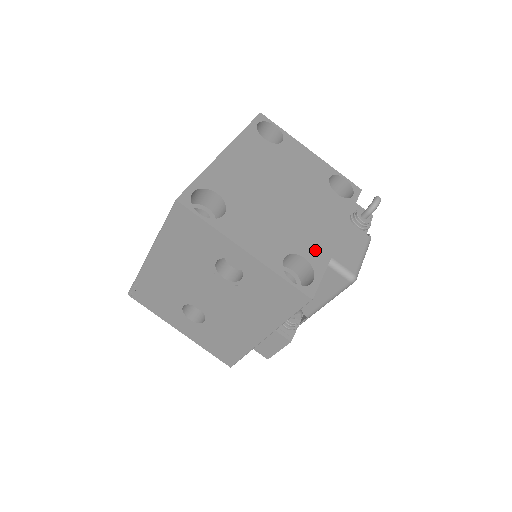
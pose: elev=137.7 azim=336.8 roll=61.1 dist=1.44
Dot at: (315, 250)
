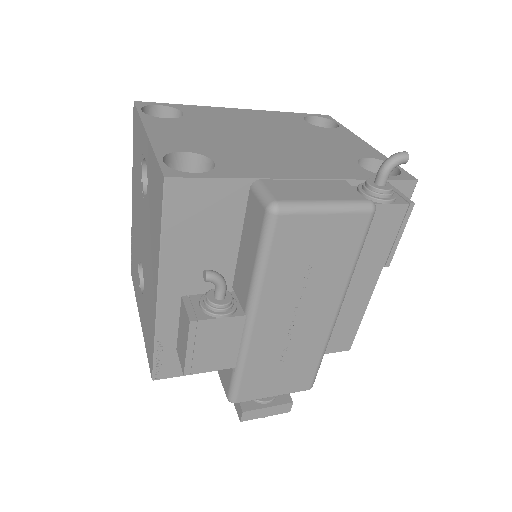
Dot at: (242, 166)
